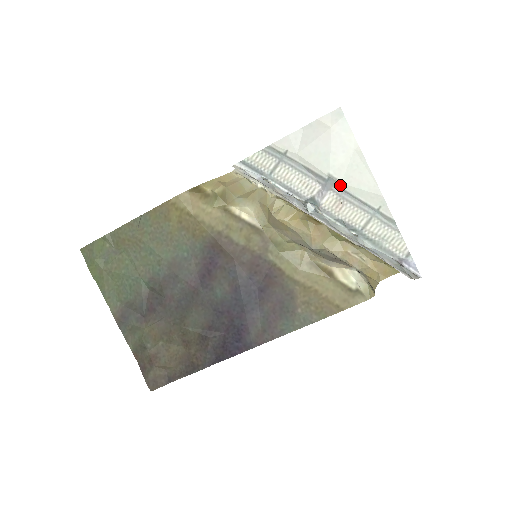
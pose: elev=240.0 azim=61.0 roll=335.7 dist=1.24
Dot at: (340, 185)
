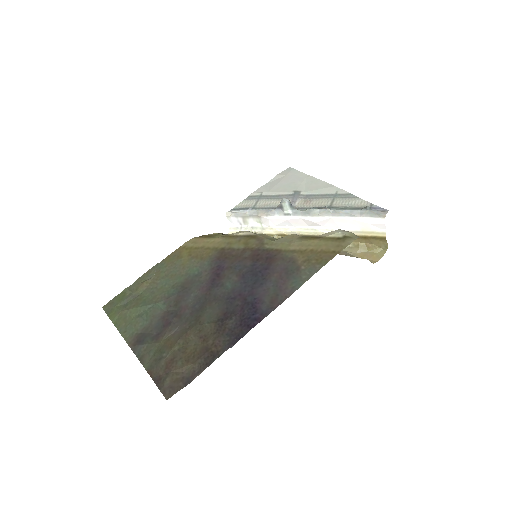
Dot at: (304, 193)
